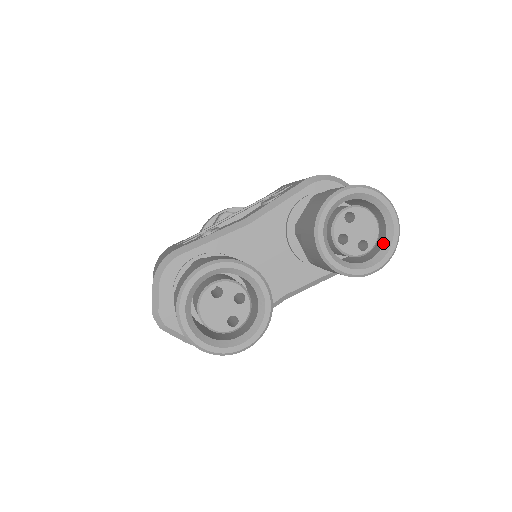
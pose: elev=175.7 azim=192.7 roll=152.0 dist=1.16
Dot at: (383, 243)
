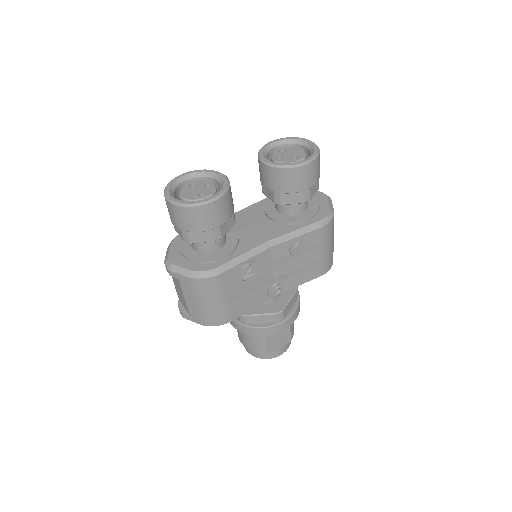
Dot at: (309, 156)
